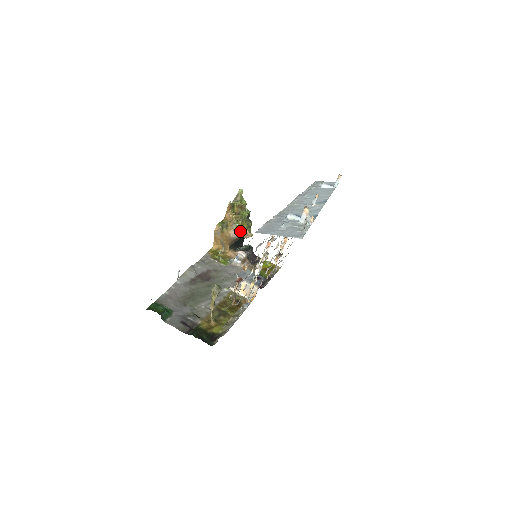
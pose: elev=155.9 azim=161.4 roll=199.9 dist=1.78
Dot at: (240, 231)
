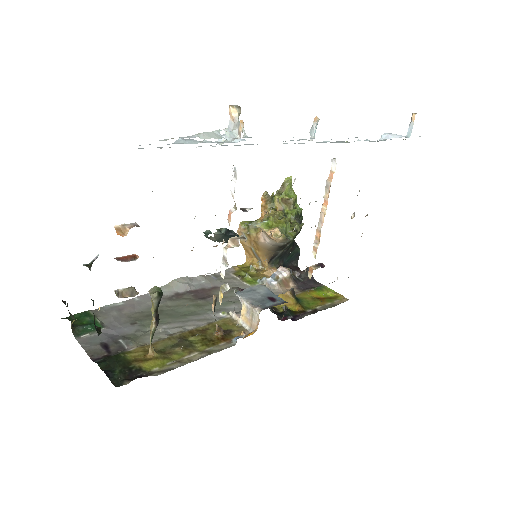
Dot at: (267, 230)
